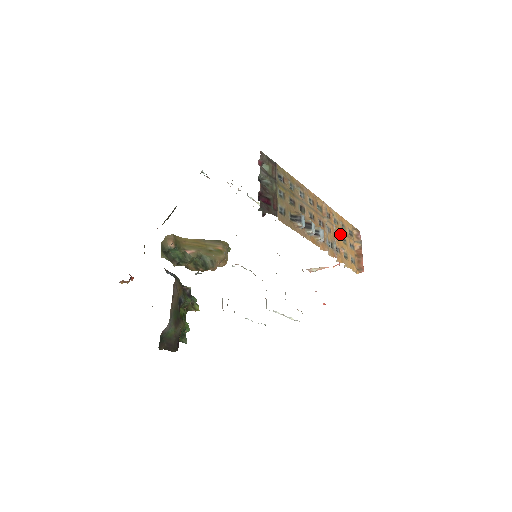
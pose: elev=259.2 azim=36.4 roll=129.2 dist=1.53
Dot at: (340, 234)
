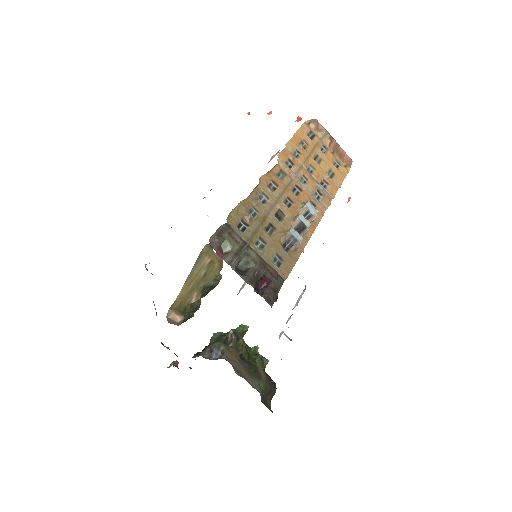
Dot at: (311, 161)
